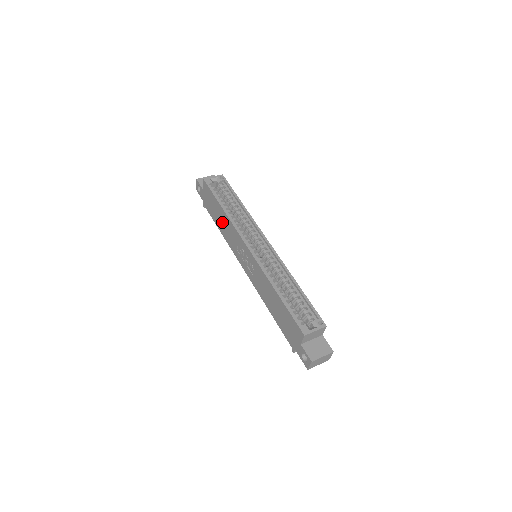
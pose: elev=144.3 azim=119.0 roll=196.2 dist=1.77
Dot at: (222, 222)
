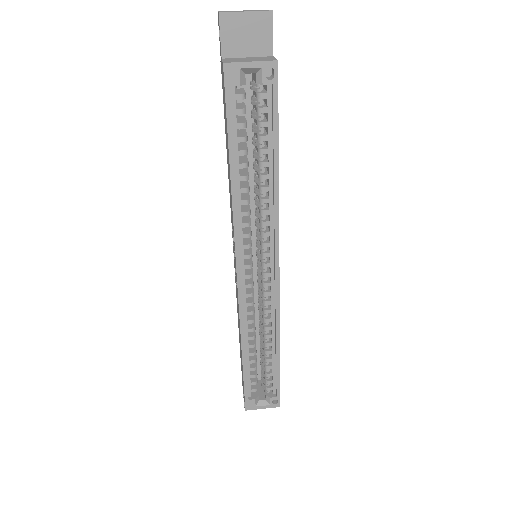
Dot at: (228, 168)
